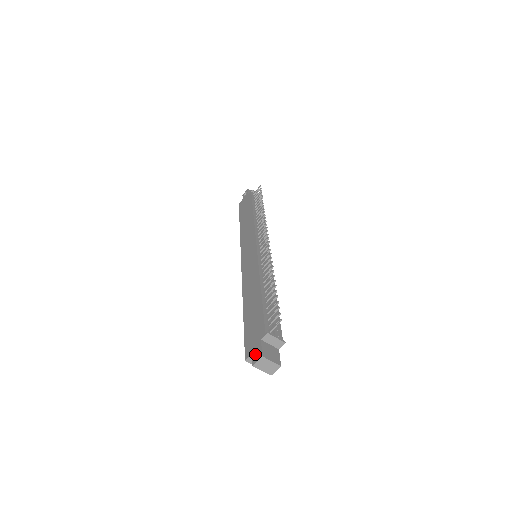
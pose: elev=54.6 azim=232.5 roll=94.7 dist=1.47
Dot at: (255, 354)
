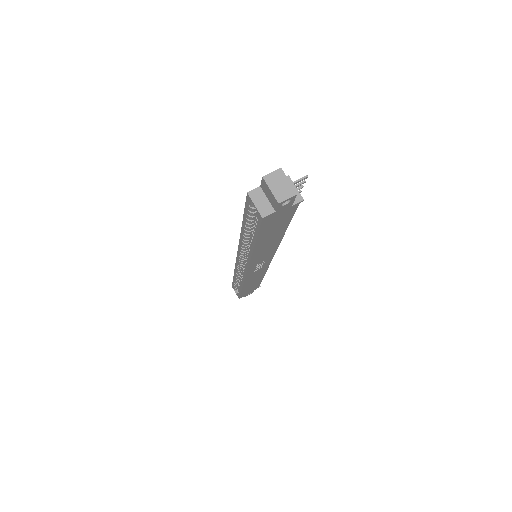
Dot at: occluded
